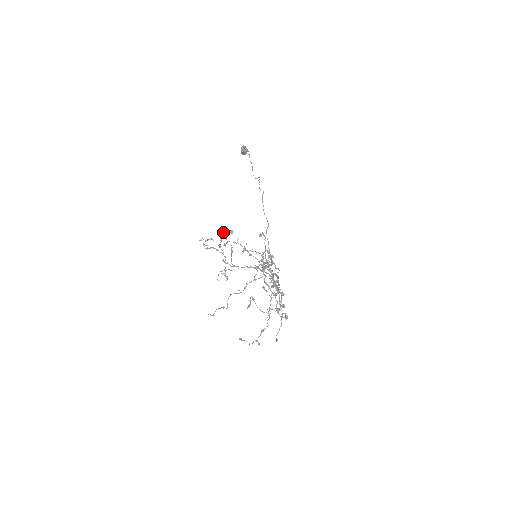
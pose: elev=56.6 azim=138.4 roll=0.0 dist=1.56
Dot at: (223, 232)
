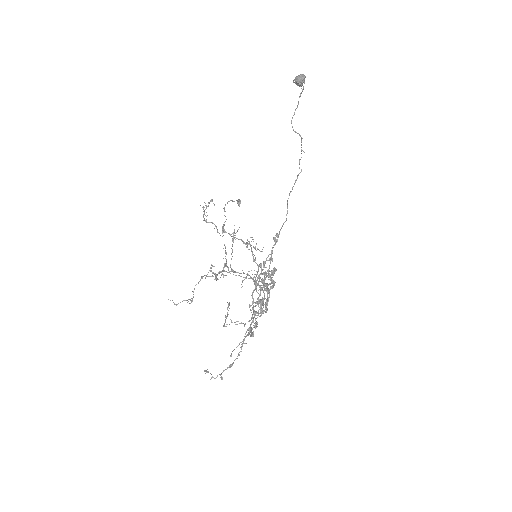
Dot at: occluded
